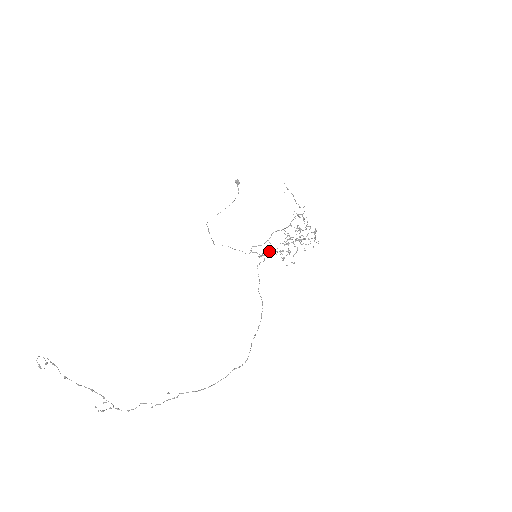
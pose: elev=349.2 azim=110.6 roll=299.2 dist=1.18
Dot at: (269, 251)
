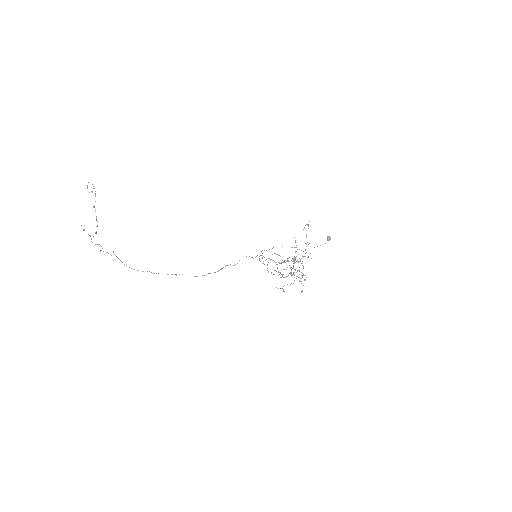
Dot at: (264, 257)
